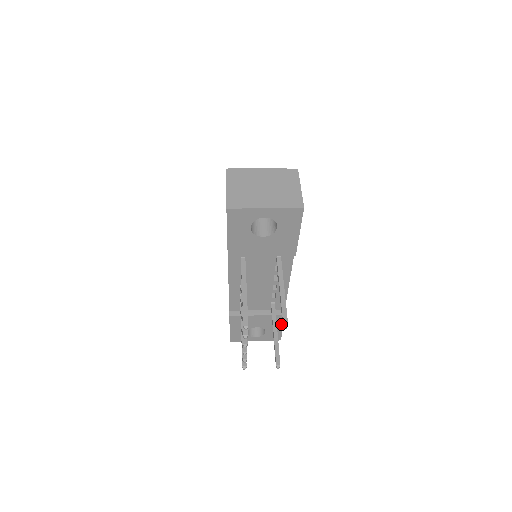
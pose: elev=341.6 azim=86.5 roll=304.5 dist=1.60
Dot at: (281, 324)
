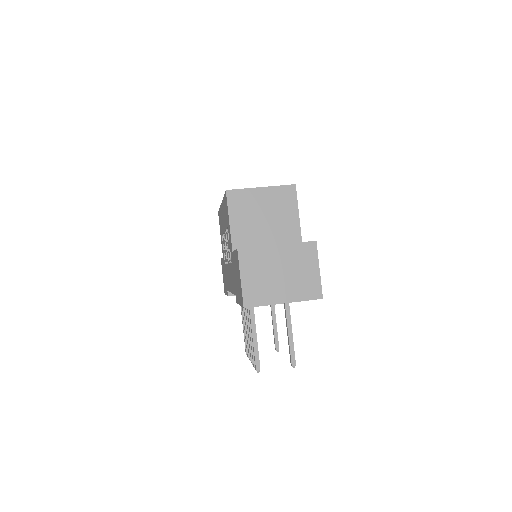
Dot at: occluded
